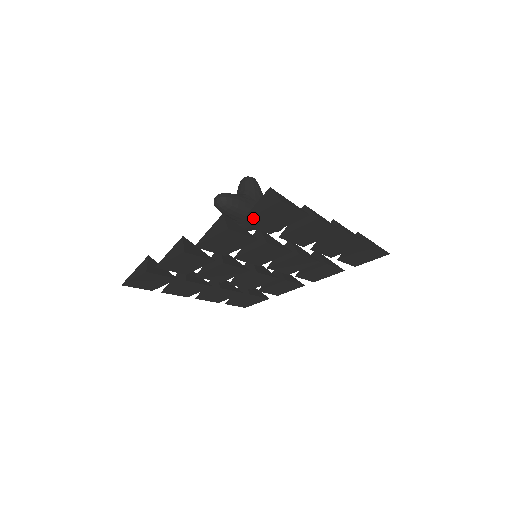
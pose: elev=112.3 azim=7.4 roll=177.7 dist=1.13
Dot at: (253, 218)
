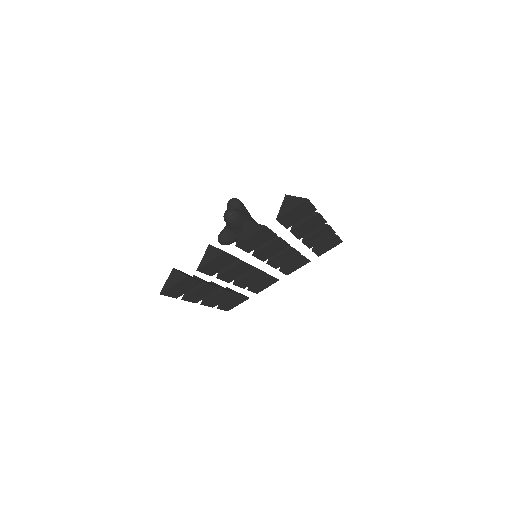
Dot at: (285, 215)
